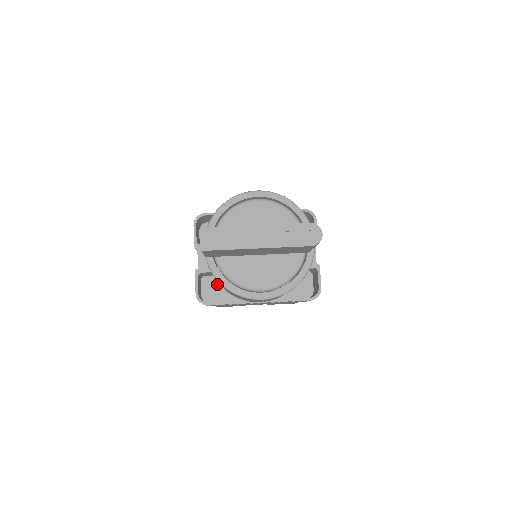
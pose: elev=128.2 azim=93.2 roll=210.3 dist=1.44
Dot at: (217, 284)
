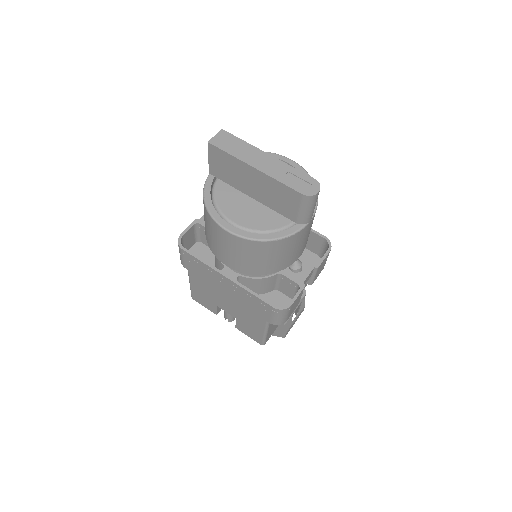
Dot at: (205, 255)
